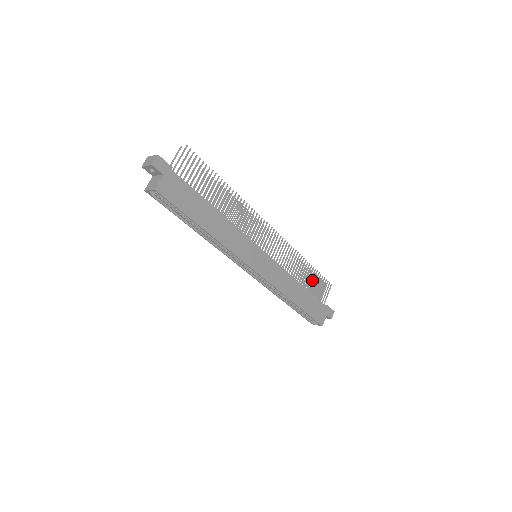
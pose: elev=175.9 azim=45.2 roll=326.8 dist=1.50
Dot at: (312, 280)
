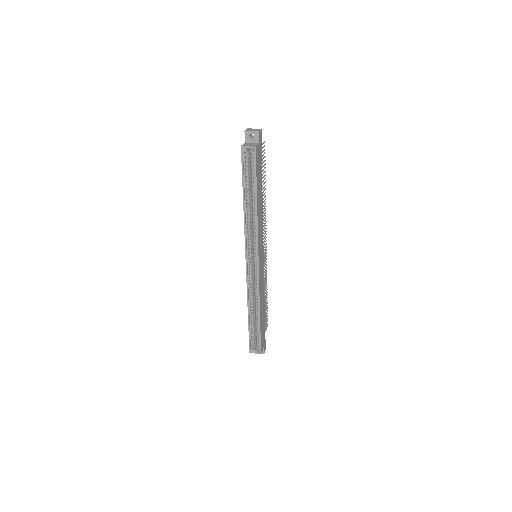
Dot at: occluded
